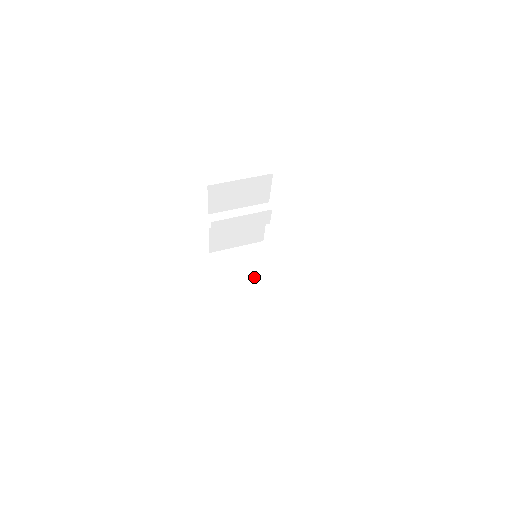
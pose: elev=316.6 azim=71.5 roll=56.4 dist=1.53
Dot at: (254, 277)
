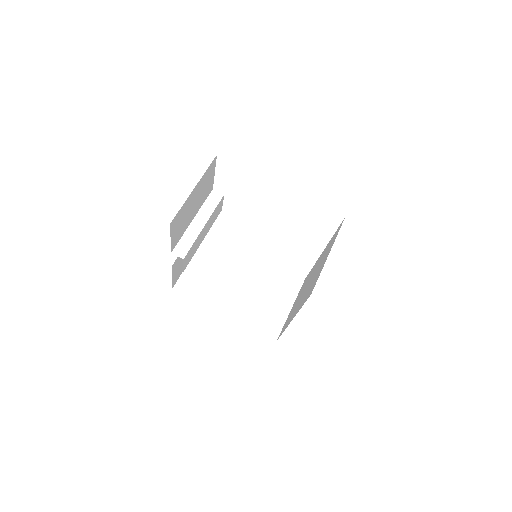
Dot at: (238, 275)
